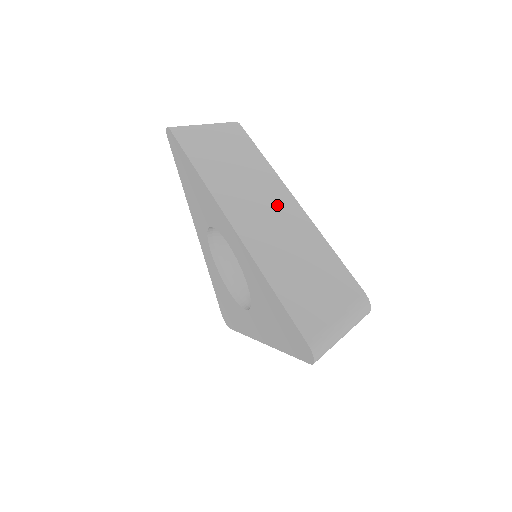
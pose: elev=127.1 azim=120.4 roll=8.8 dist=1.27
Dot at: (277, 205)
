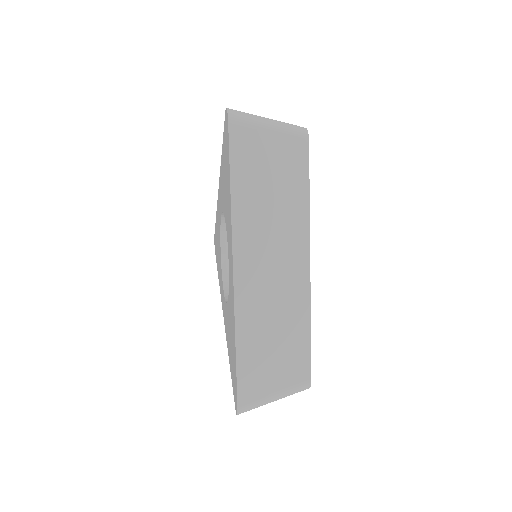
Dot at: occluded
